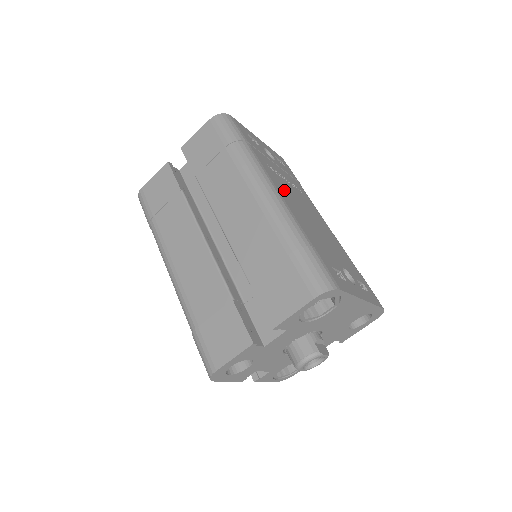
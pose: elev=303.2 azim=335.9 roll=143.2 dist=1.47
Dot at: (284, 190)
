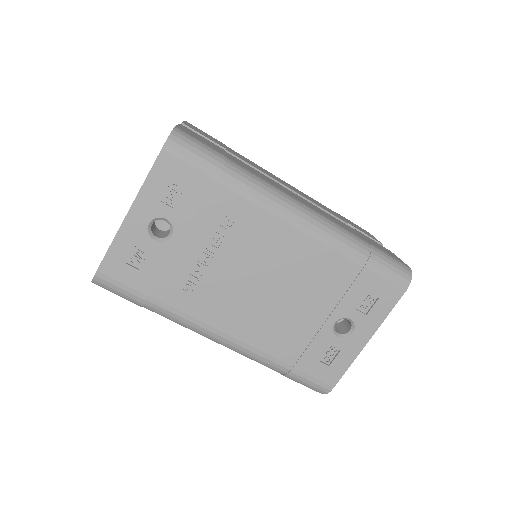
Dot at: (224, 307)
